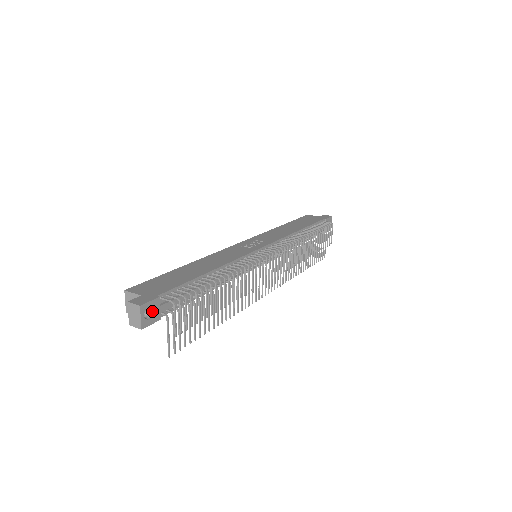
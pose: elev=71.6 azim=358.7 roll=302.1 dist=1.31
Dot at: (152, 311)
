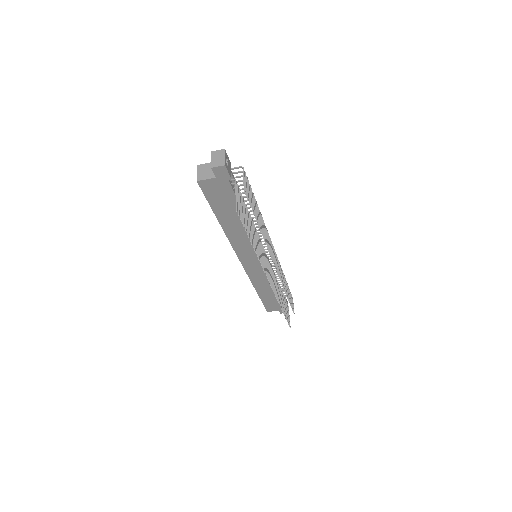
Dot at: (228, 165)
